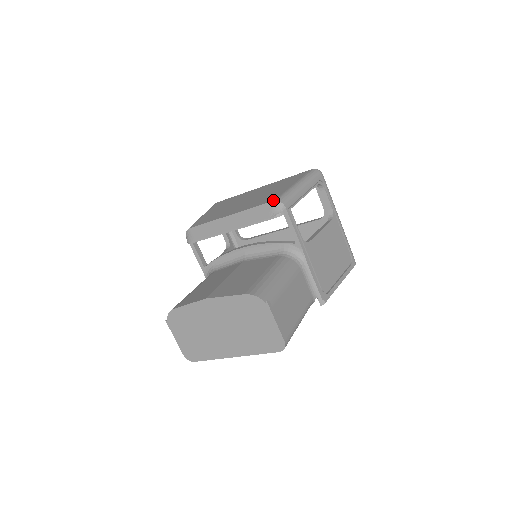
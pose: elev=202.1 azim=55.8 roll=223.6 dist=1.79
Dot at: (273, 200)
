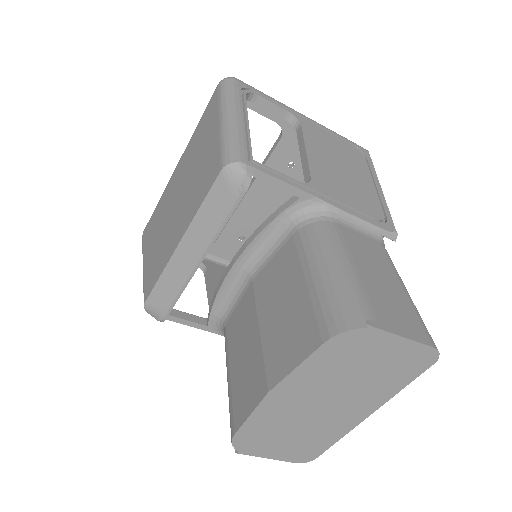
Dot at: (219, 170)
